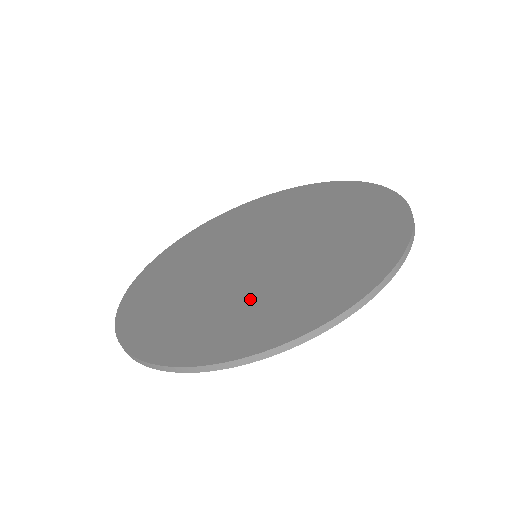
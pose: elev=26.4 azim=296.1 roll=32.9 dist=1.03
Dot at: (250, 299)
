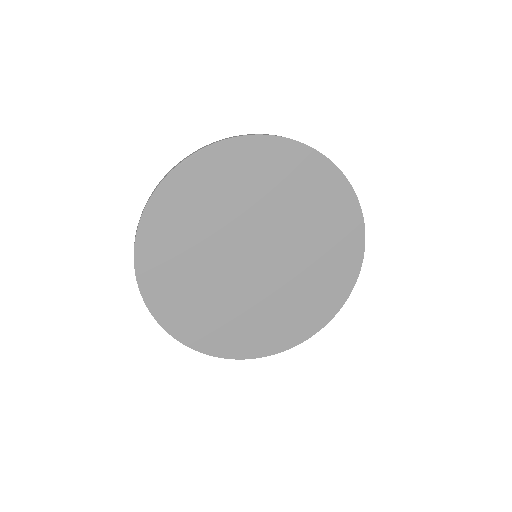
Dot at: (270, 310)
